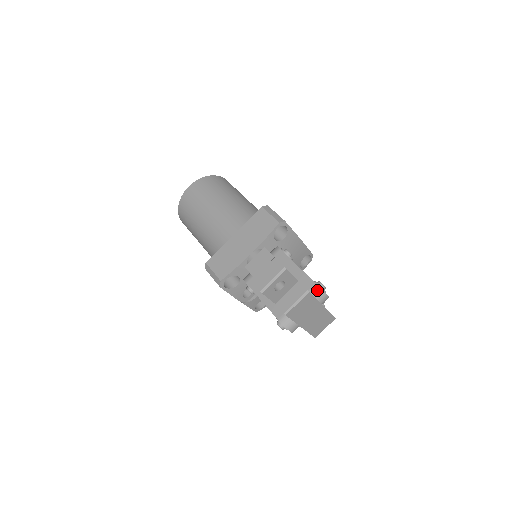
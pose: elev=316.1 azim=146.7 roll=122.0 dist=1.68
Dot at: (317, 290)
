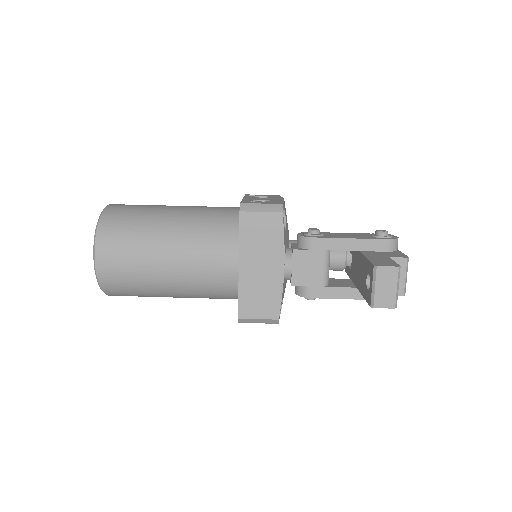
Dot at: (393, 244)
